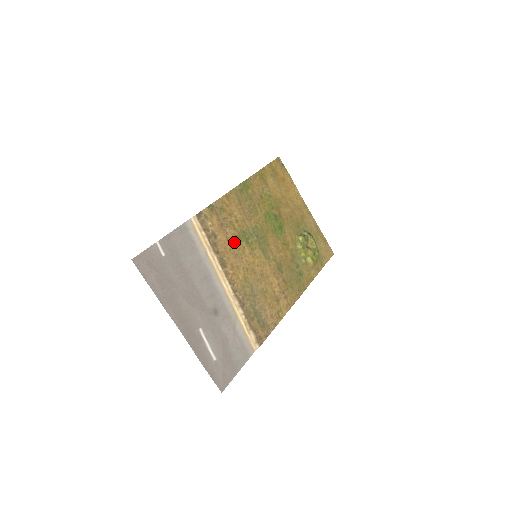
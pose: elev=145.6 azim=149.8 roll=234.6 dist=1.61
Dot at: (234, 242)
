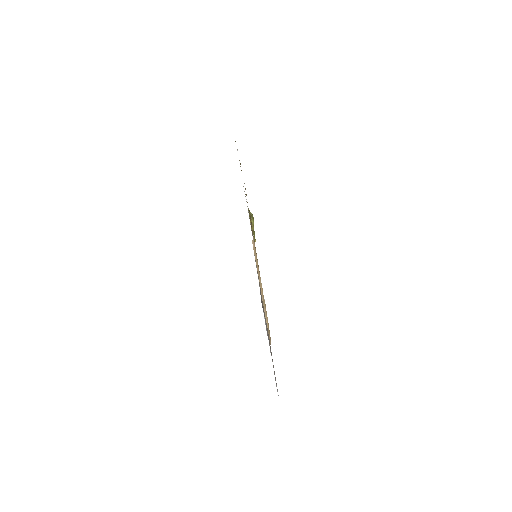
Dot at: occluded
